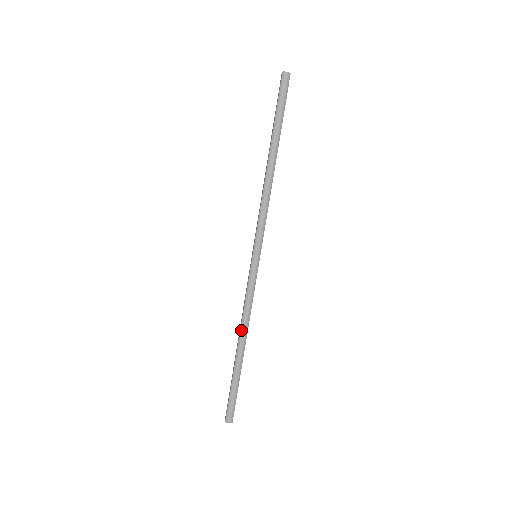
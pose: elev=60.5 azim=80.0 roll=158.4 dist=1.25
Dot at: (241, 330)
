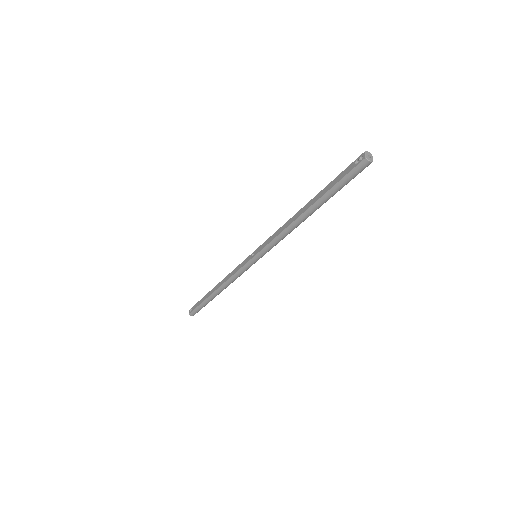
Dot at: (222, 286)
